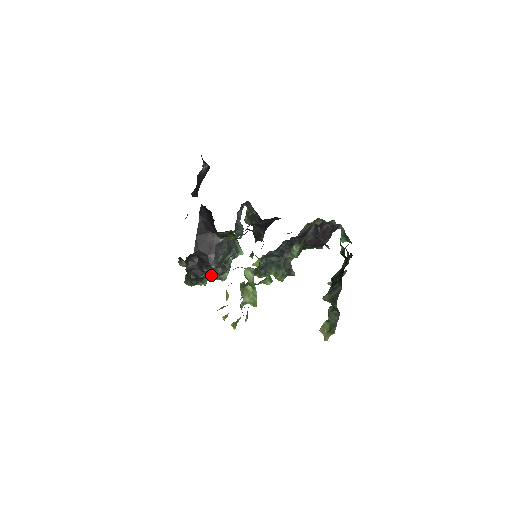
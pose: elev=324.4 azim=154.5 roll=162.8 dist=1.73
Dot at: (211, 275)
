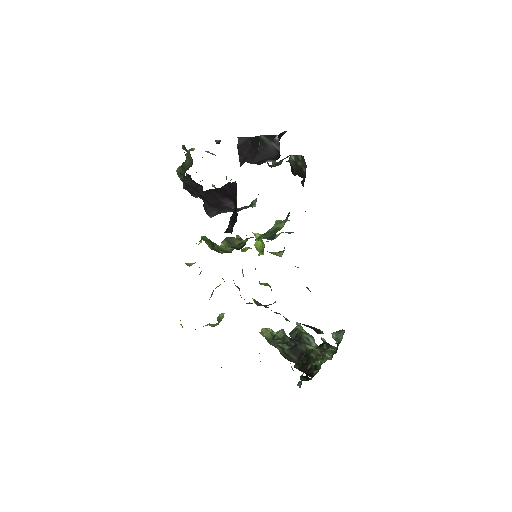
Dot at: occluded
